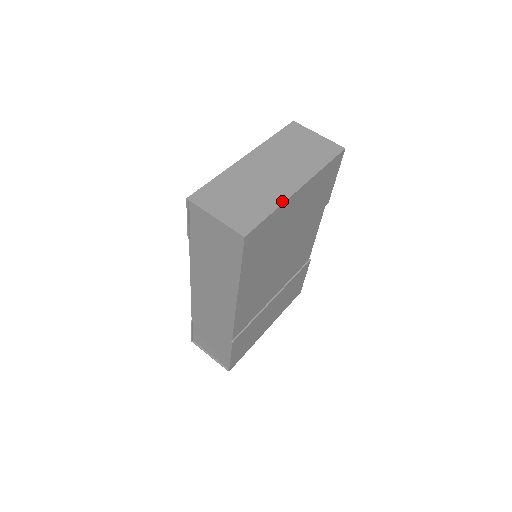
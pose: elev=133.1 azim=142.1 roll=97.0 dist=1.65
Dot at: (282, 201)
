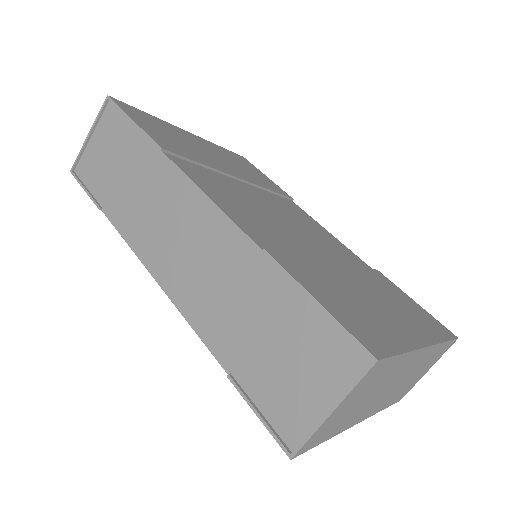
Dot at: occluded
